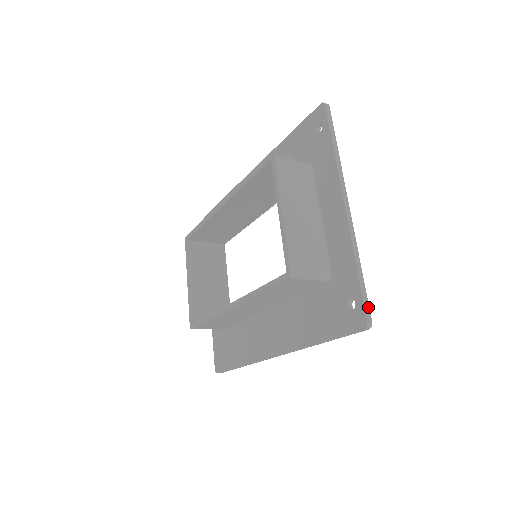
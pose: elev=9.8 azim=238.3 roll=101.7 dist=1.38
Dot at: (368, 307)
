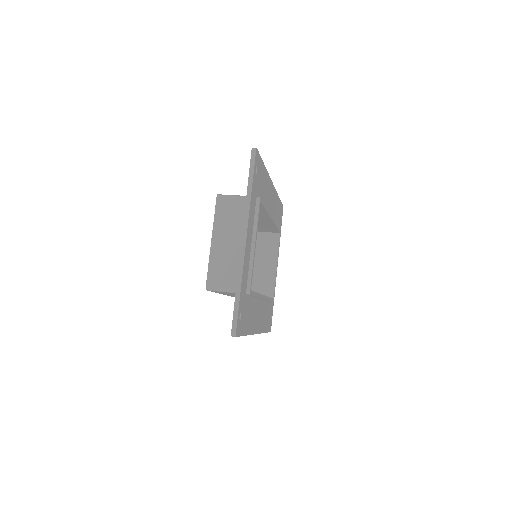
Dot at: (236, 321)
